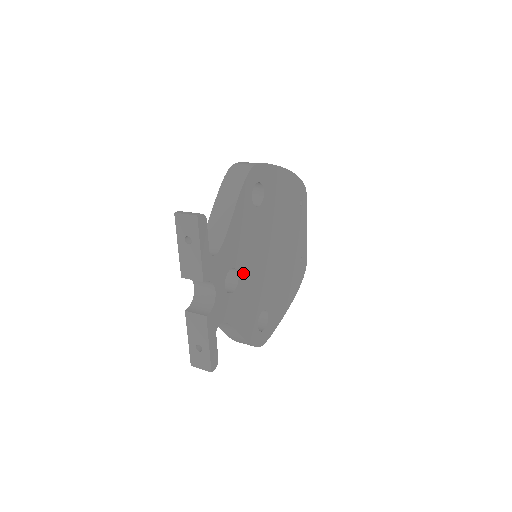
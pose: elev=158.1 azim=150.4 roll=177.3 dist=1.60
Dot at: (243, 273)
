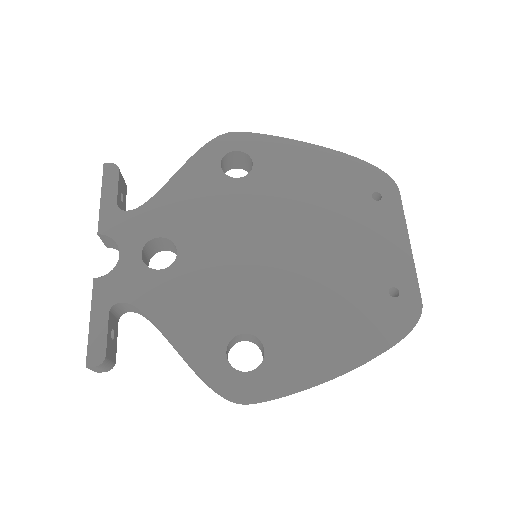
Dot at: (190, 253)
